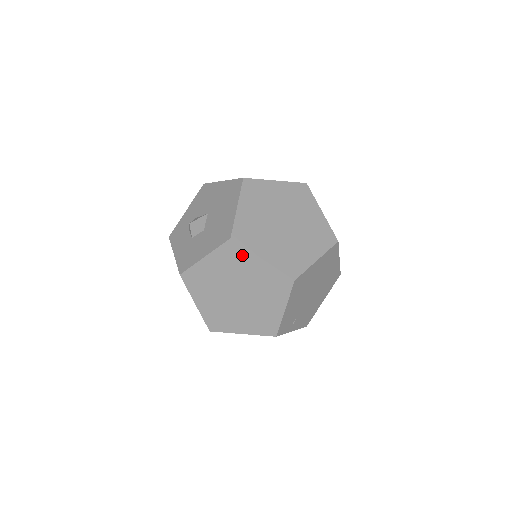
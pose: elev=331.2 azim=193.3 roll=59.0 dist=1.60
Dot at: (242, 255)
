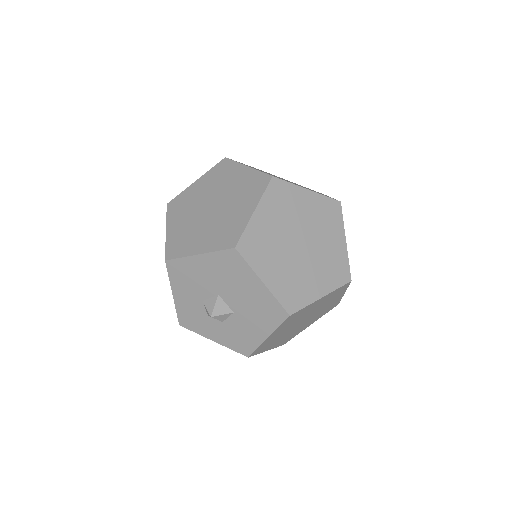
Dot at: (303, 311)
